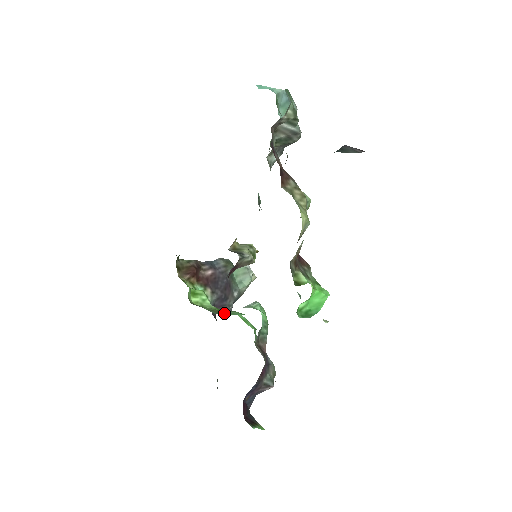
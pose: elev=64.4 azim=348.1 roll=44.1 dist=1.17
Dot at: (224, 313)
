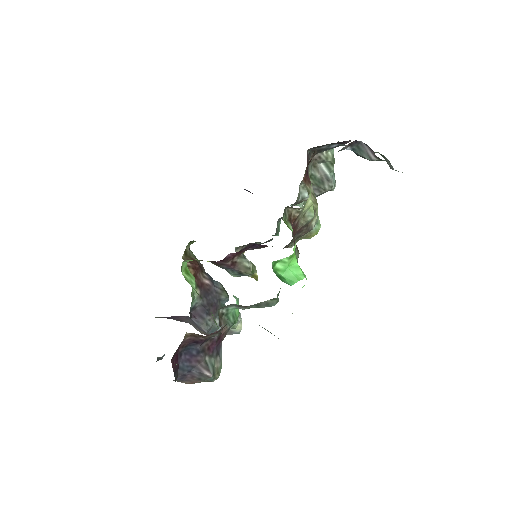
Dot at: occluded
